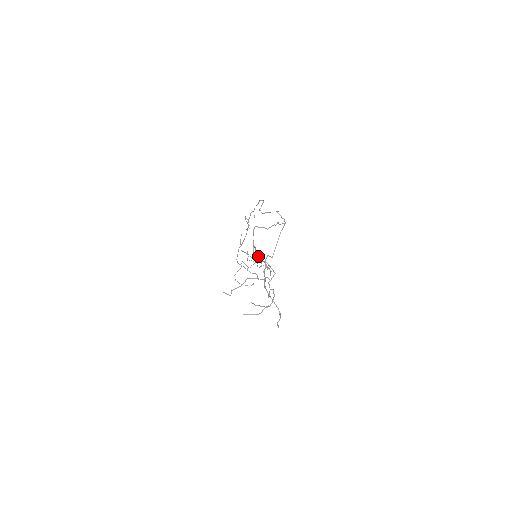
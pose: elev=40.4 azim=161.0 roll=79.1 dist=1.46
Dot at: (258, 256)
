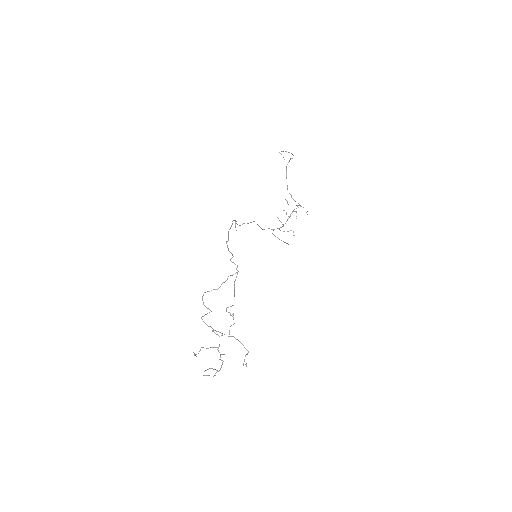
Dot at: occluded
